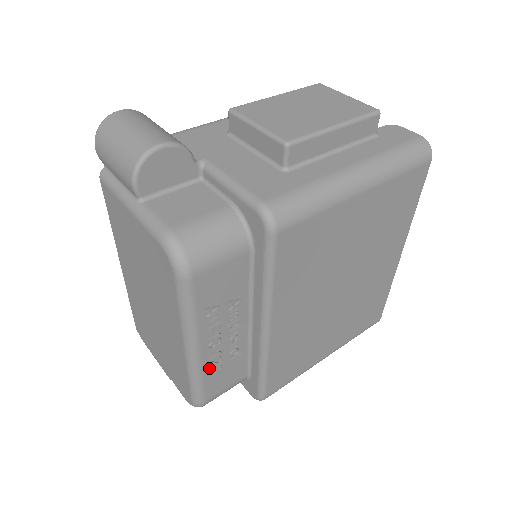
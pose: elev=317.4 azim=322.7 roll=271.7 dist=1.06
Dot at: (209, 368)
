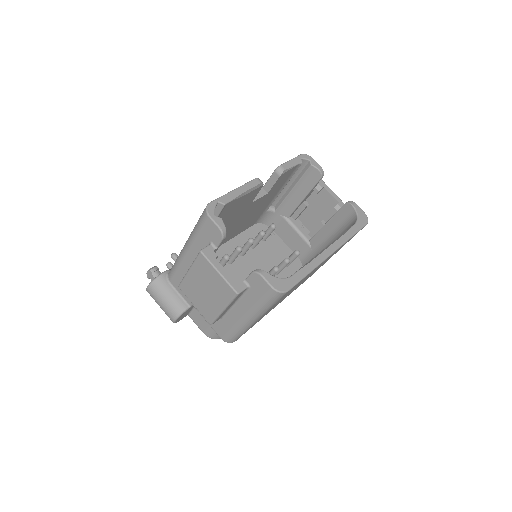
Dot at: occluded
